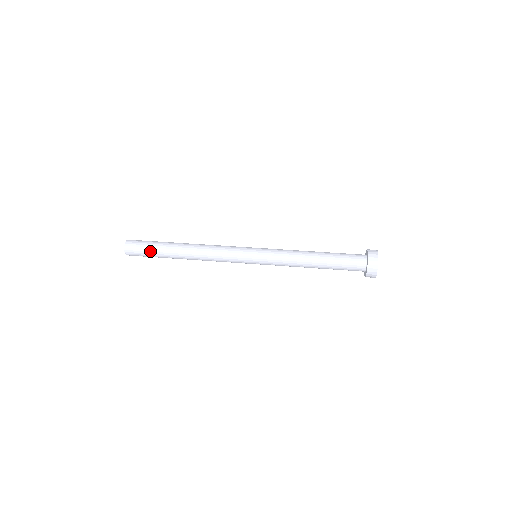
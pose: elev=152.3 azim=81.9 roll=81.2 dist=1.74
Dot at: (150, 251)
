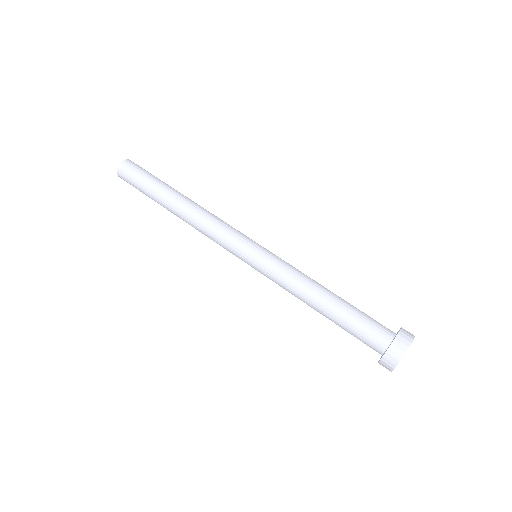
Dot at: (142, 184)
